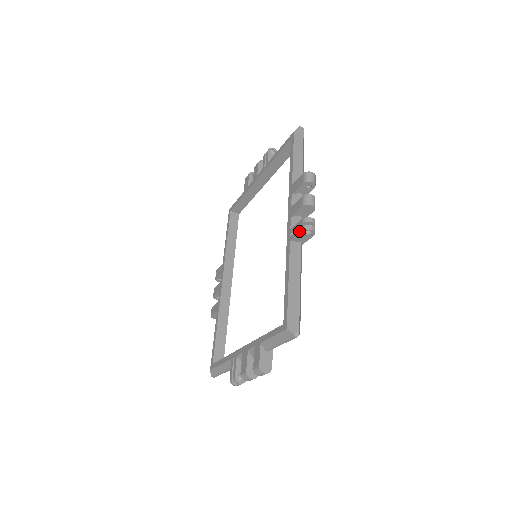
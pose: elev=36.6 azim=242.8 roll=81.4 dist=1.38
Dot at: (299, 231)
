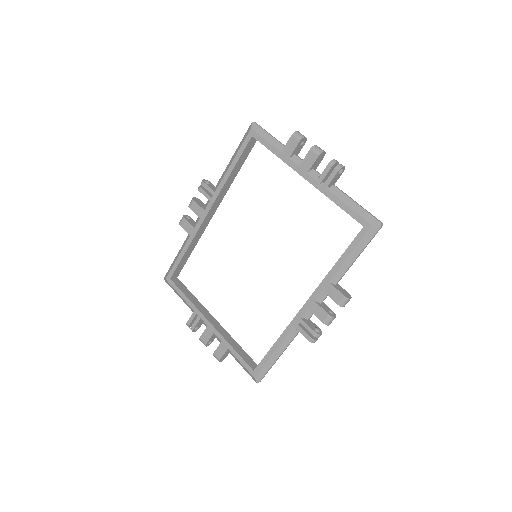
Dot at: (306, 336)
